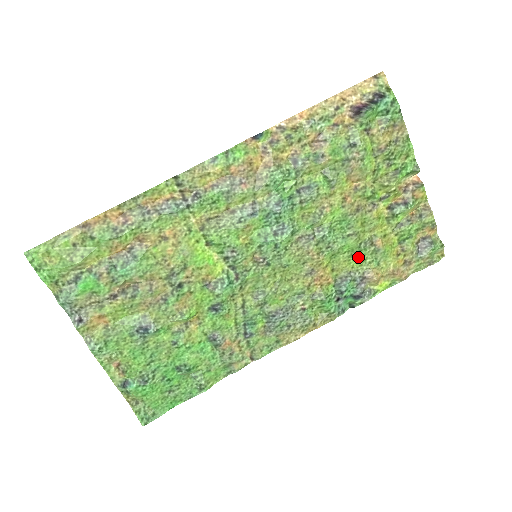
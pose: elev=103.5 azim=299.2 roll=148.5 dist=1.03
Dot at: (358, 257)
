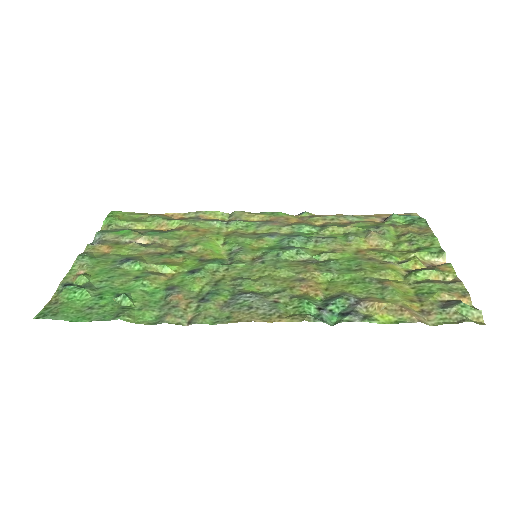
Dot at: (359, 286)
